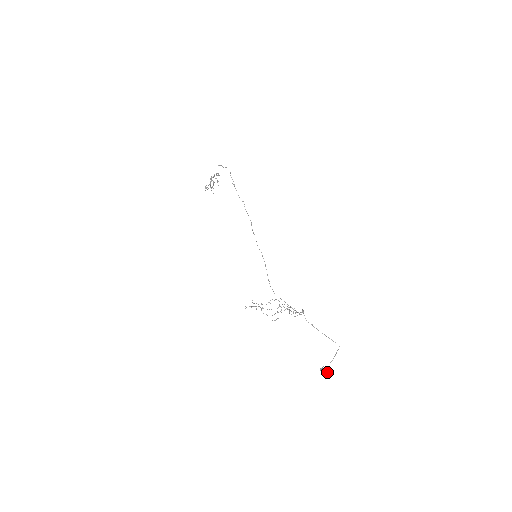
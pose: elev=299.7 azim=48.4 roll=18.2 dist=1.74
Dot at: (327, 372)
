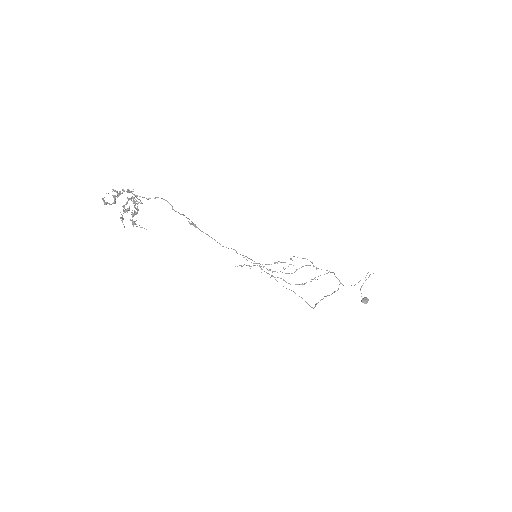
Dot at: (368, 300)
